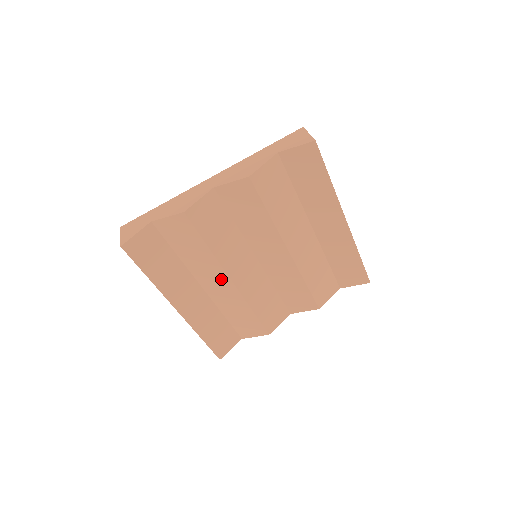
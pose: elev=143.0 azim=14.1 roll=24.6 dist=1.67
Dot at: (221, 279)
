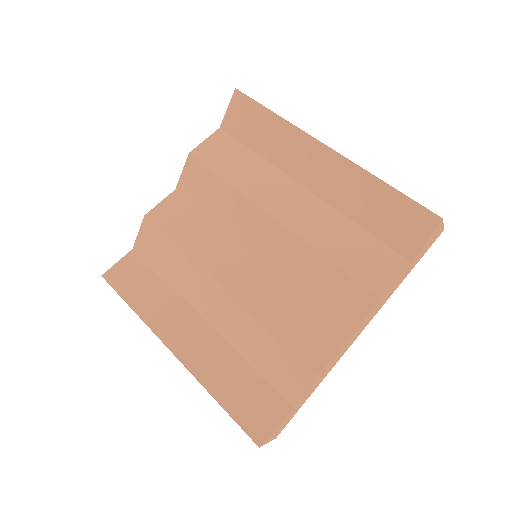
Dot at: (210, 290)
